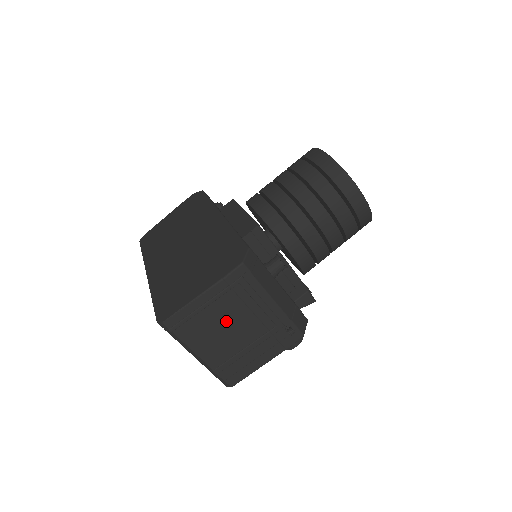
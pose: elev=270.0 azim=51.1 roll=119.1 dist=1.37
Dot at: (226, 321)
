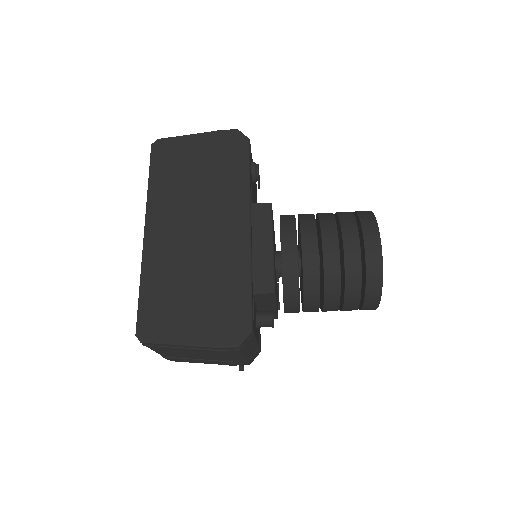
Dot at: (196, 353)
